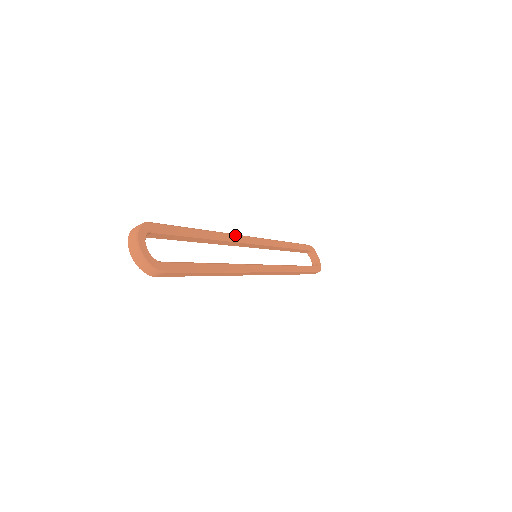
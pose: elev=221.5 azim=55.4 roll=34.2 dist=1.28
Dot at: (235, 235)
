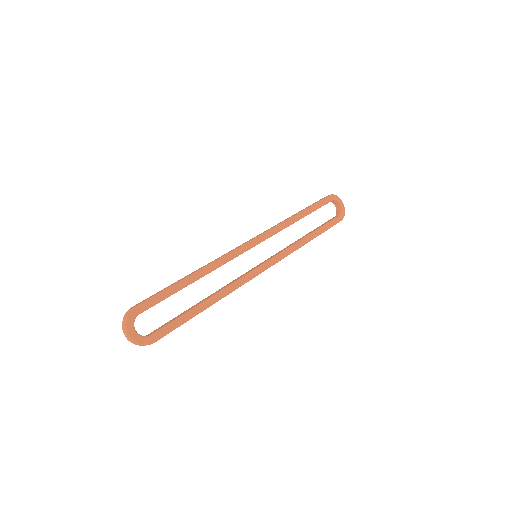
Dot at: (228, 255)
